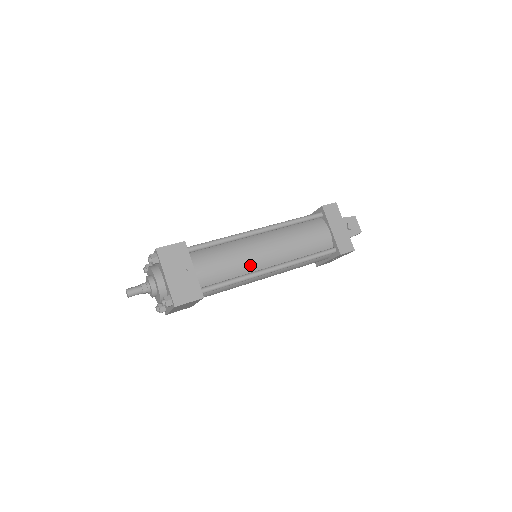
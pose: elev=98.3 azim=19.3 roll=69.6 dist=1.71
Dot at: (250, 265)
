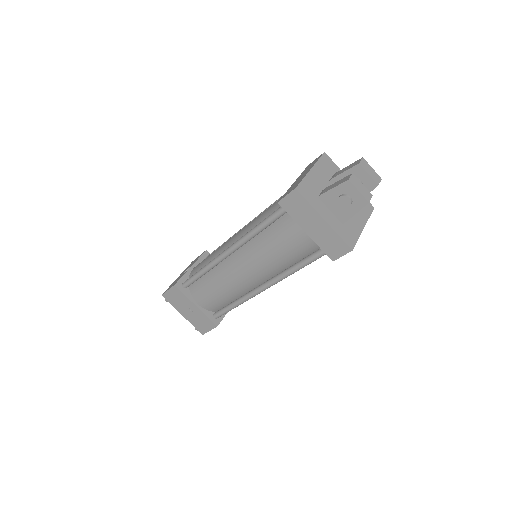
Dot at: (240, 289)
